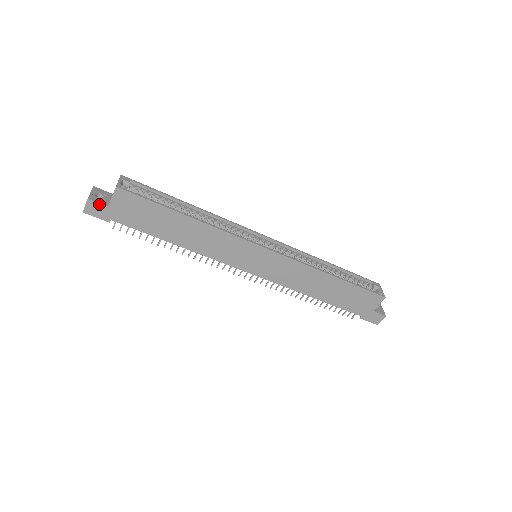
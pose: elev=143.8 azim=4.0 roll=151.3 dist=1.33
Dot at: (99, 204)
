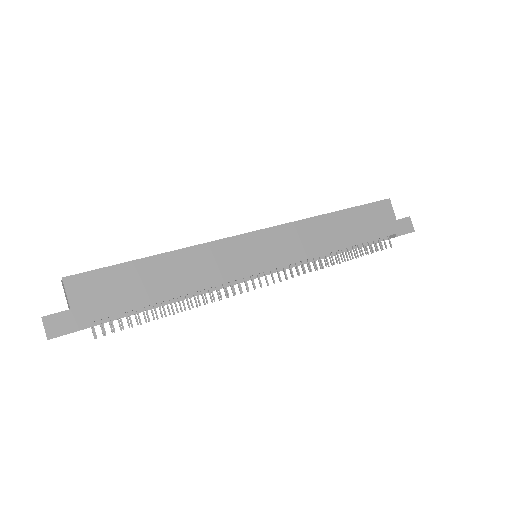
Dot at: (58, 314)
